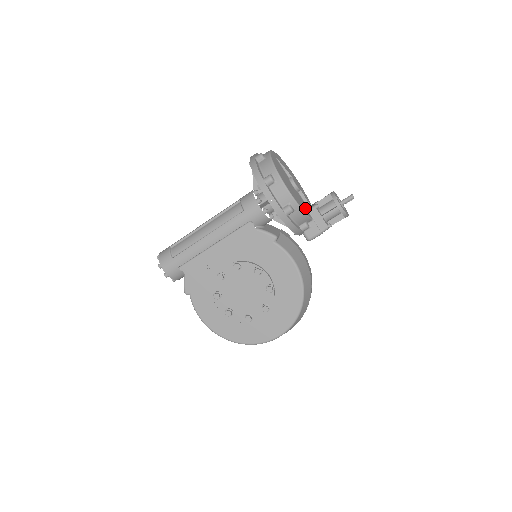
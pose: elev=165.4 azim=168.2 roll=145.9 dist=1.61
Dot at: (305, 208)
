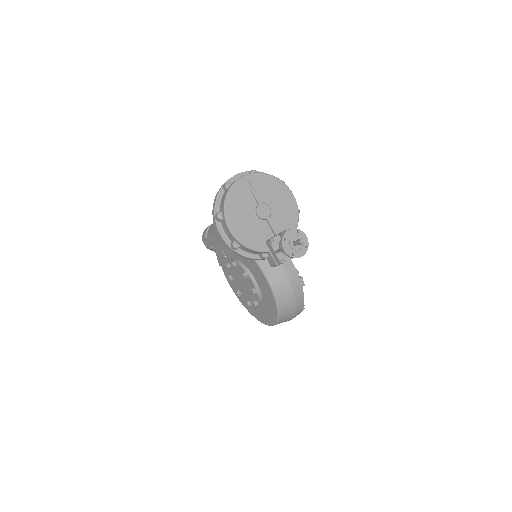
Dot at: (261, 241)
